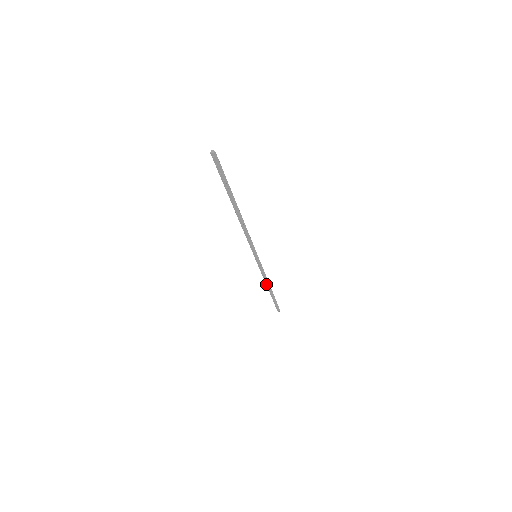
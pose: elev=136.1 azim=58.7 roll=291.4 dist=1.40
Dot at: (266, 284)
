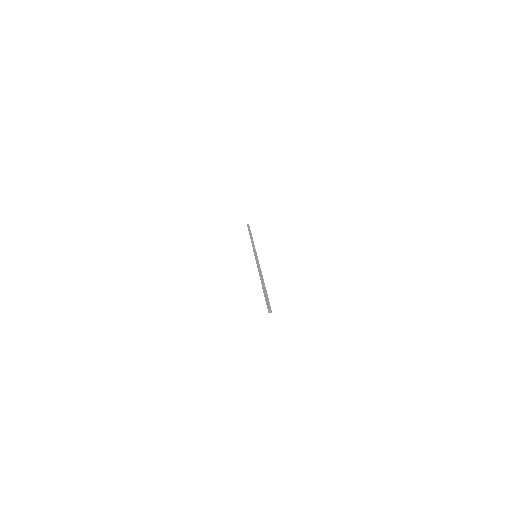
Dot at: occluded
